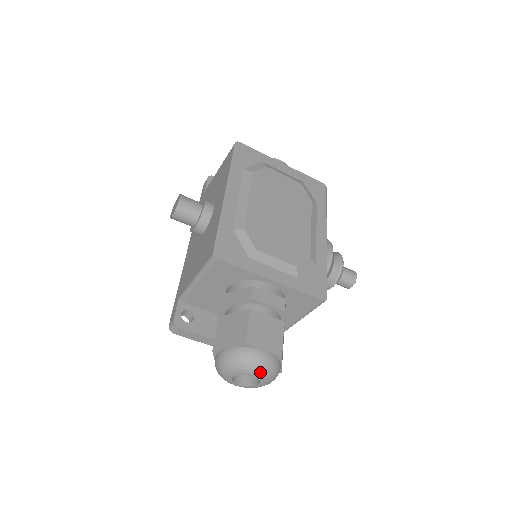
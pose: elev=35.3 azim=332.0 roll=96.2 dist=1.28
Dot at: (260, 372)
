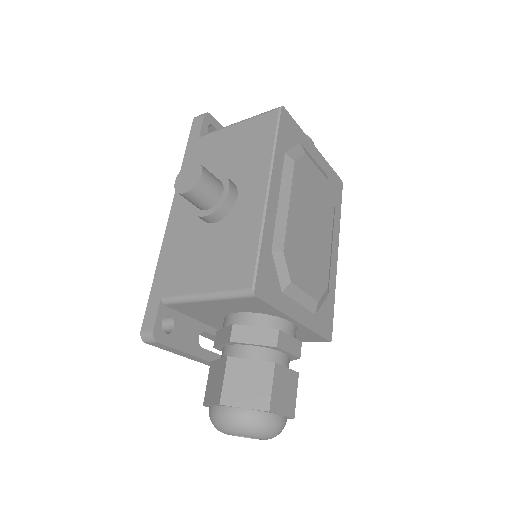
Dot at: (270, 437)
